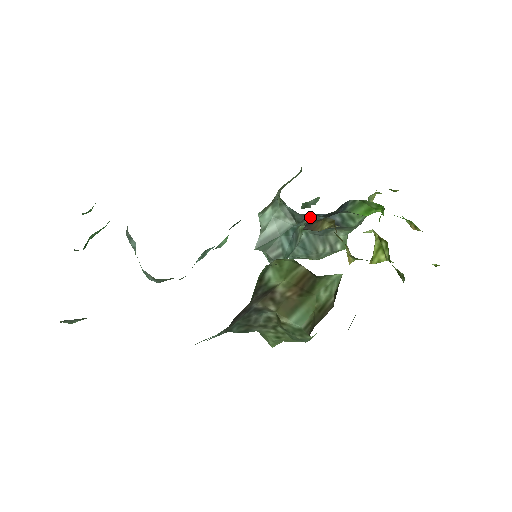
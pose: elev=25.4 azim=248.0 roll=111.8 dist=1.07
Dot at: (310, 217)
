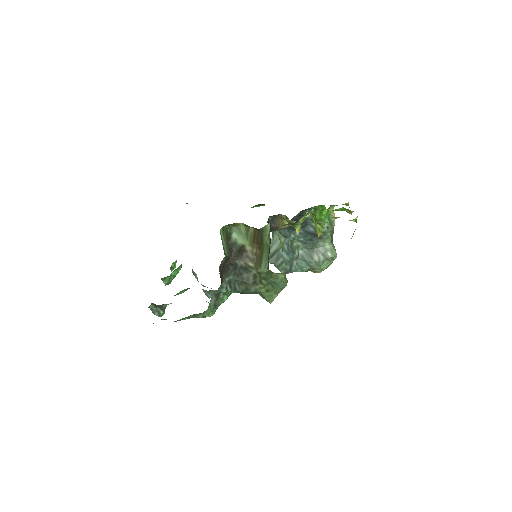
Dot at: (293, 233)
